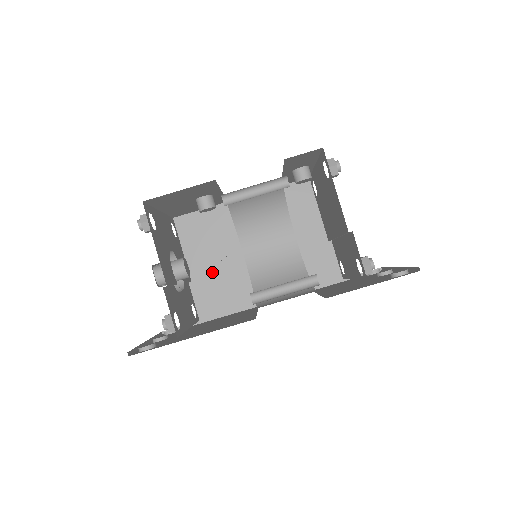
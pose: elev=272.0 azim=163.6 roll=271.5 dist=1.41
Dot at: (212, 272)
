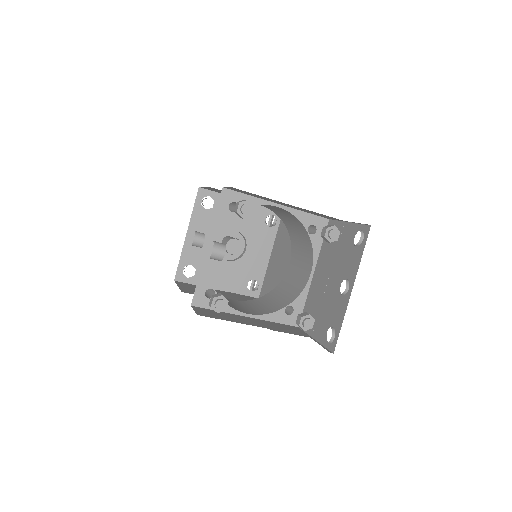
Dot at: occluded
